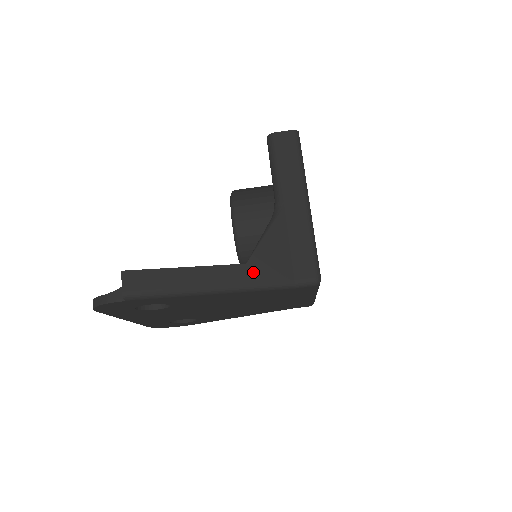
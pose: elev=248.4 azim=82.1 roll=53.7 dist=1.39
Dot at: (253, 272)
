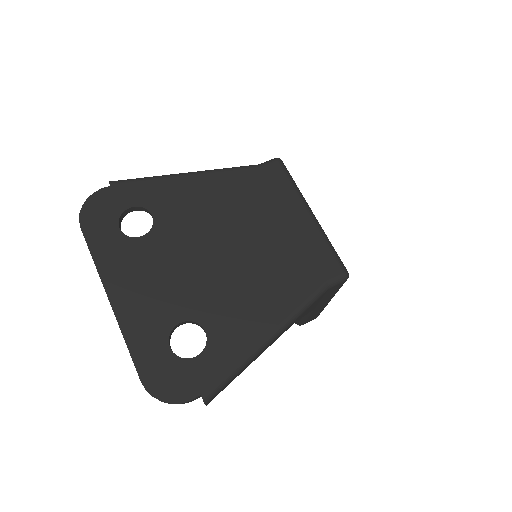
Dot at: occluded
